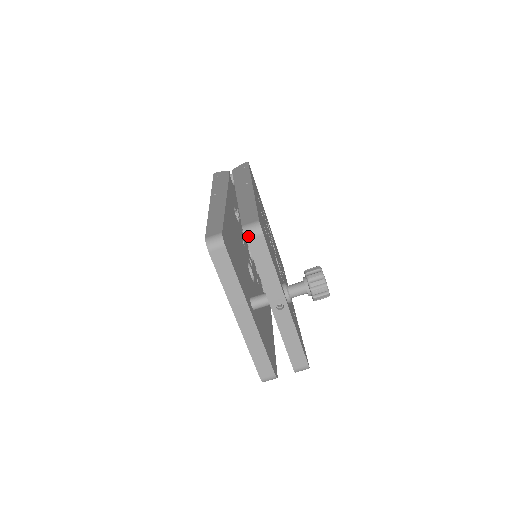
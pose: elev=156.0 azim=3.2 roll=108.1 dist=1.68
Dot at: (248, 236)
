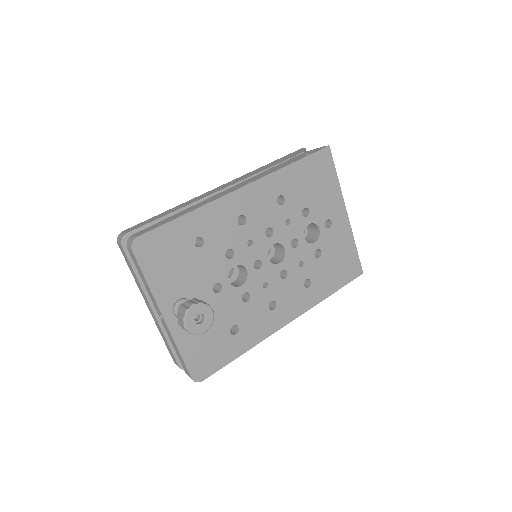
Dot at: (127, 246)
